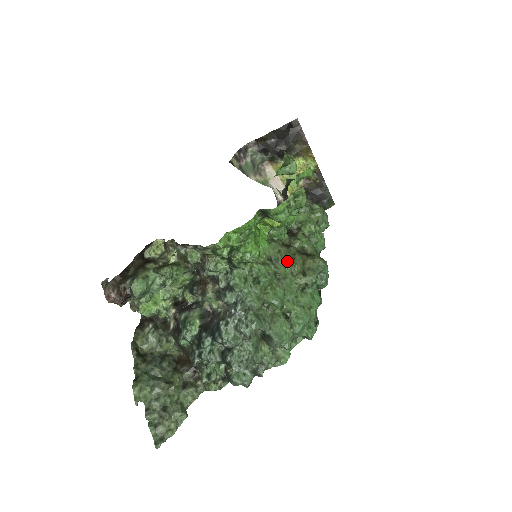
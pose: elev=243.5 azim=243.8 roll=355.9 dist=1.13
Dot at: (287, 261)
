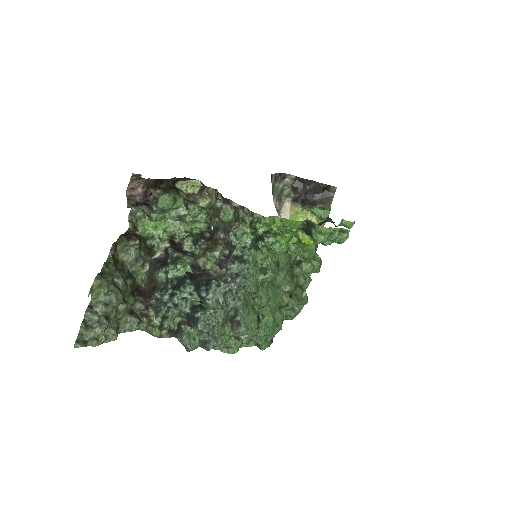
Dot at: (288, 276)
